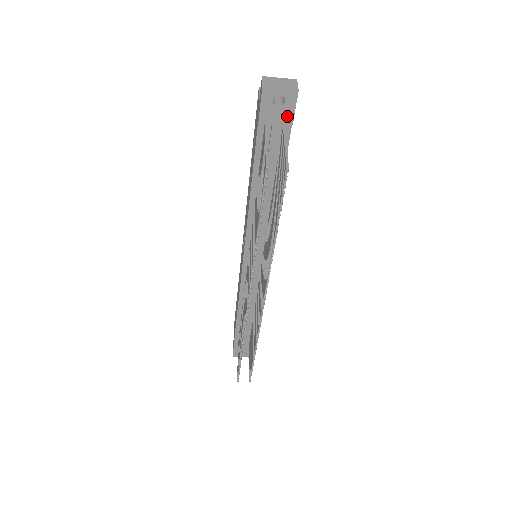
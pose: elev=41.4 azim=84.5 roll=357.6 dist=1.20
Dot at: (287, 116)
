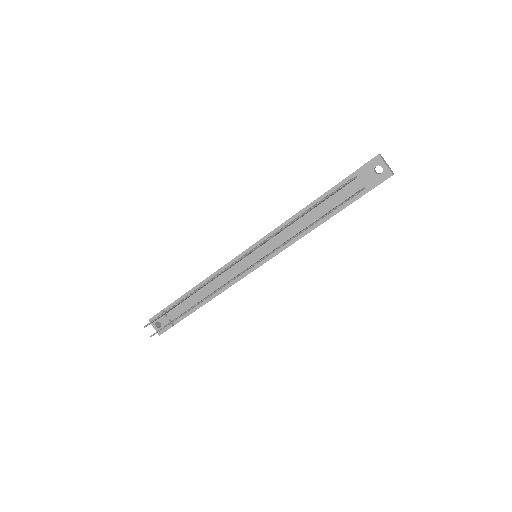
Dot at: (373, 183)
